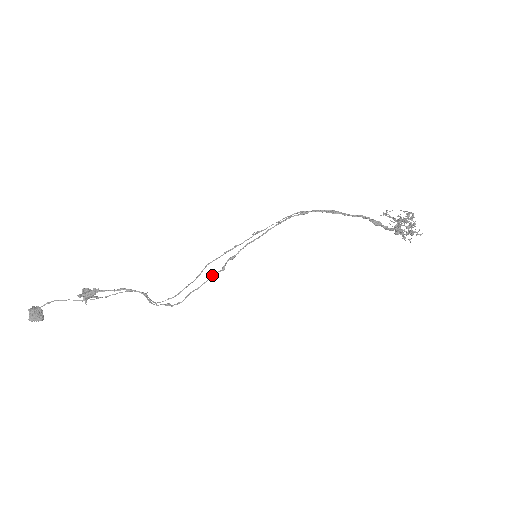
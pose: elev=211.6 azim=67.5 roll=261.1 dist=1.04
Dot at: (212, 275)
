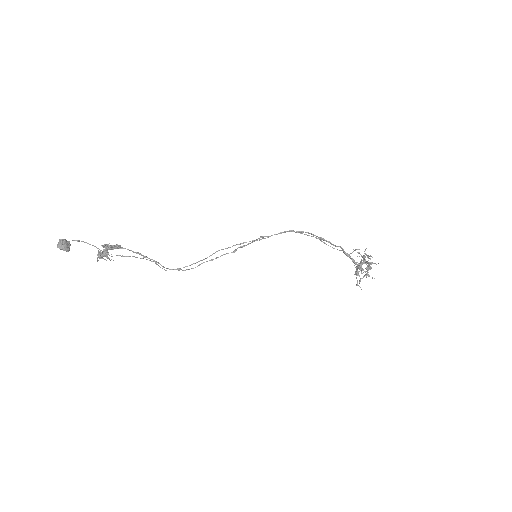
Dot at: (224, 254)
